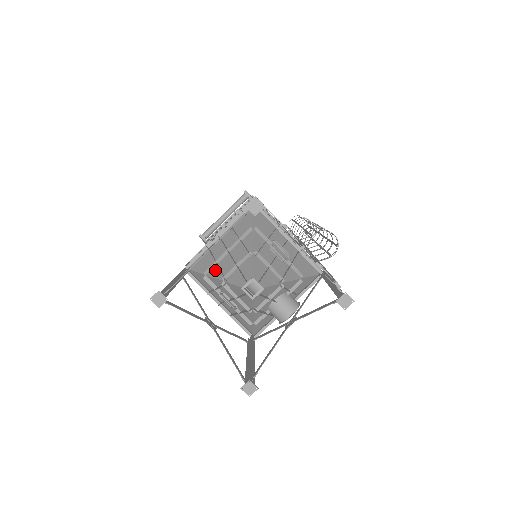
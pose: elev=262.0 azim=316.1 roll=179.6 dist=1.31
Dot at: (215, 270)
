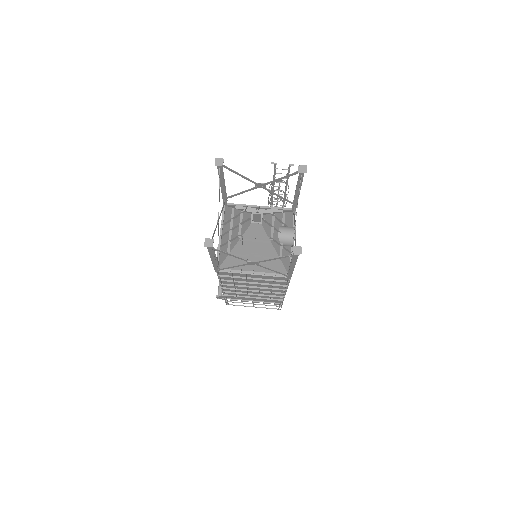
Dot at: (232, 244)
